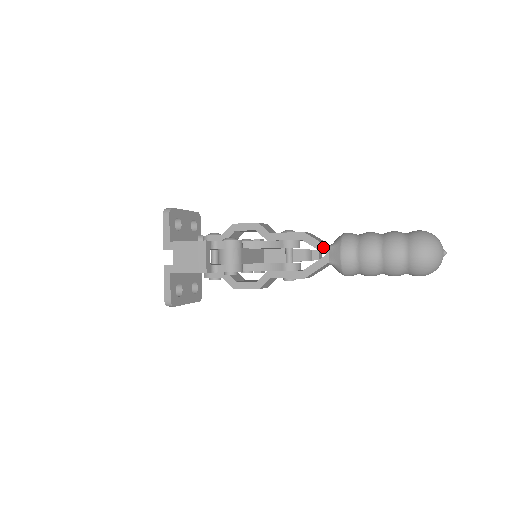
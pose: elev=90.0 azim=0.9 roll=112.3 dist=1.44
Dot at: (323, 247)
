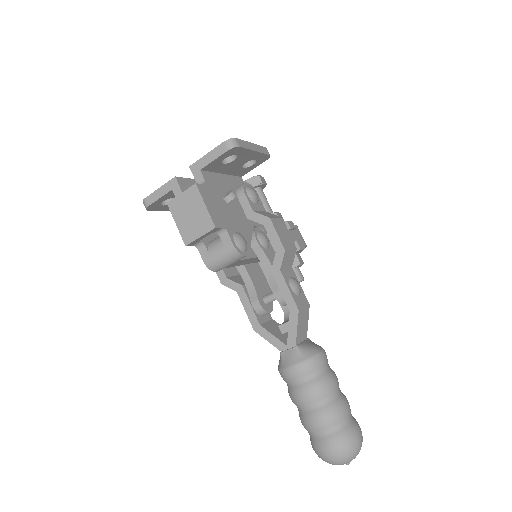
Dot at: (293, 339)
